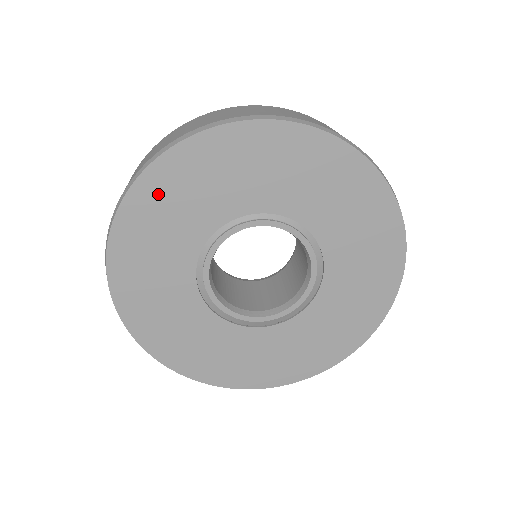
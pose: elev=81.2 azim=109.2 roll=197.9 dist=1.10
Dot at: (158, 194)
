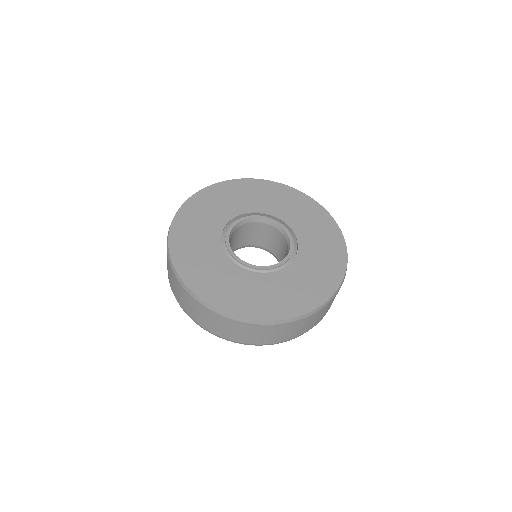
Dot at: (237, 188)
